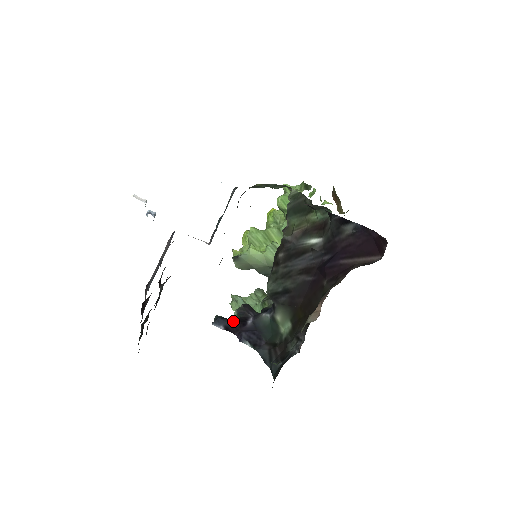
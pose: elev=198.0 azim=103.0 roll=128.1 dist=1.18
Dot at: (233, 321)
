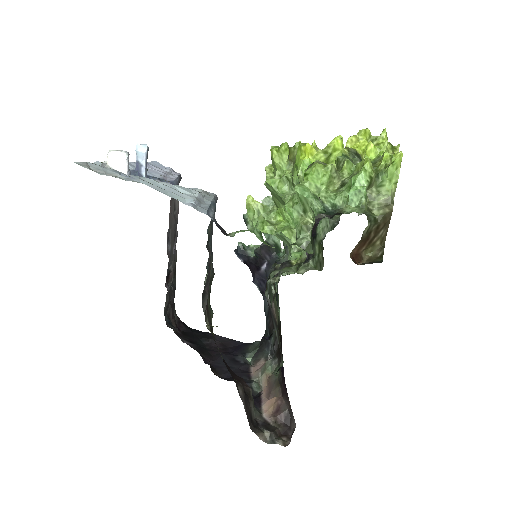
Dot at: (250, 260)
